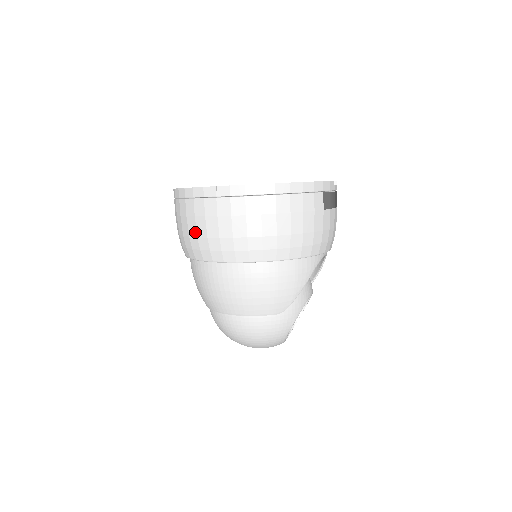
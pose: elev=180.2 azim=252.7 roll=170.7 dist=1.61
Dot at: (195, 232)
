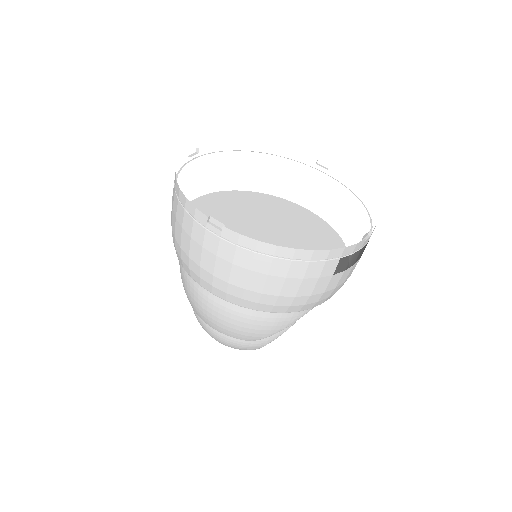
Dot at: (179, 241)
